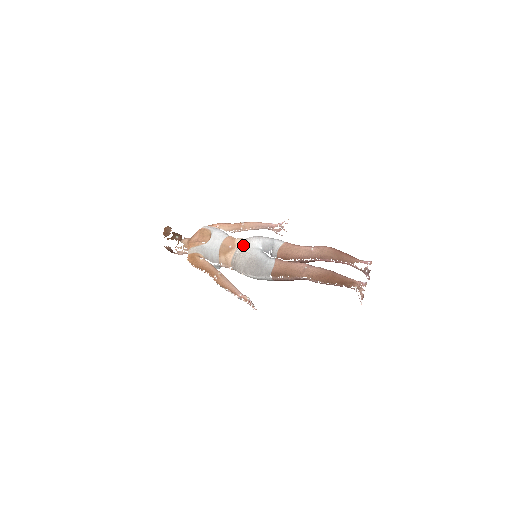
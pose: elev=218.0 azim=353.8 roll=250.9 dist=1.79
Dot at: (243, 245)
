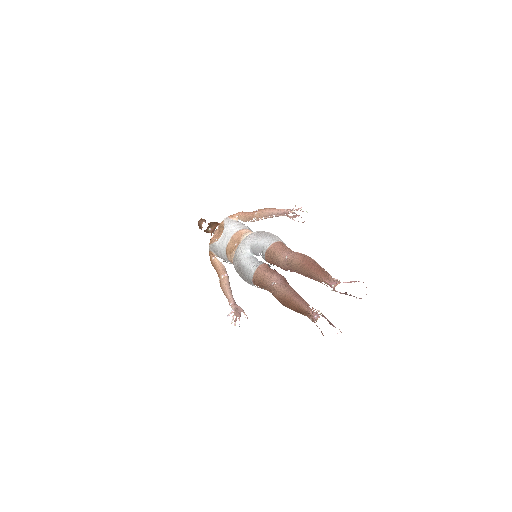
Dot at: (238, 246)
